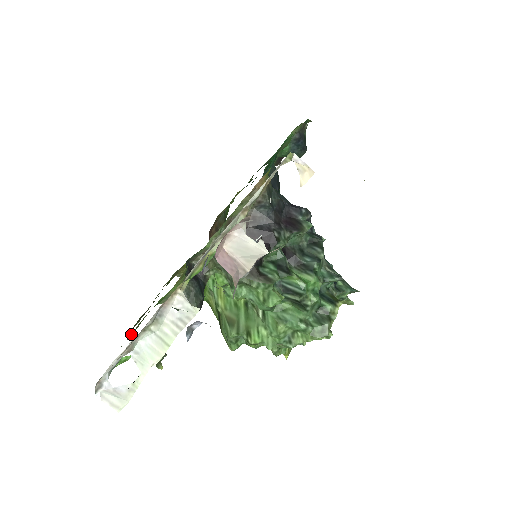
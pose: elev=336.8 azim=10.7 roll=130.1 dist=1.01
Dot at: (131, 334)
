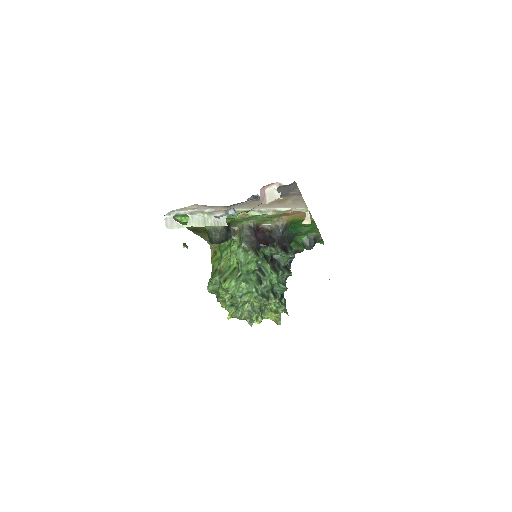
Dot at: occluded
